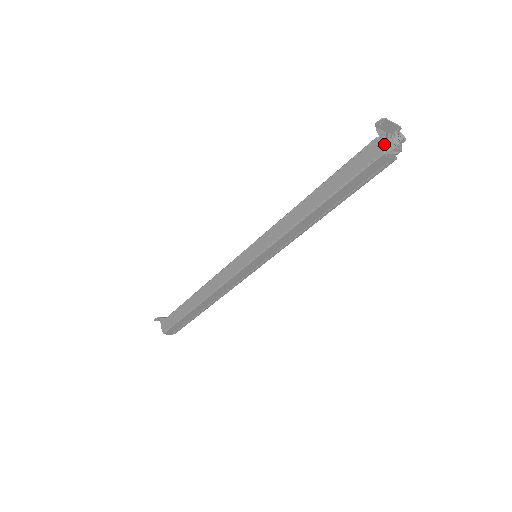
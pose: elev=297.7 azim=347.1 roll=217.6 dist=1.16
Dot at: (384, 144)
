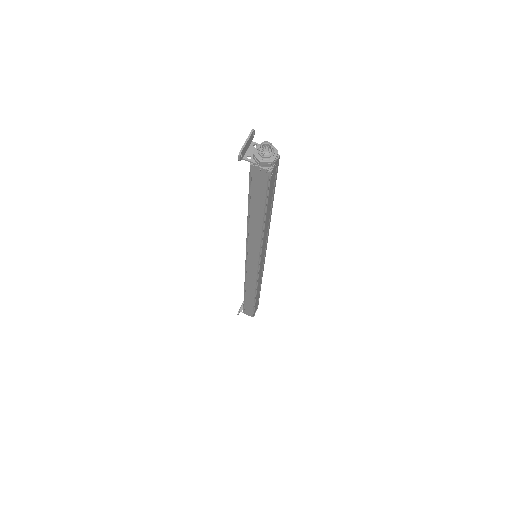
Dot at: (263, 167)
